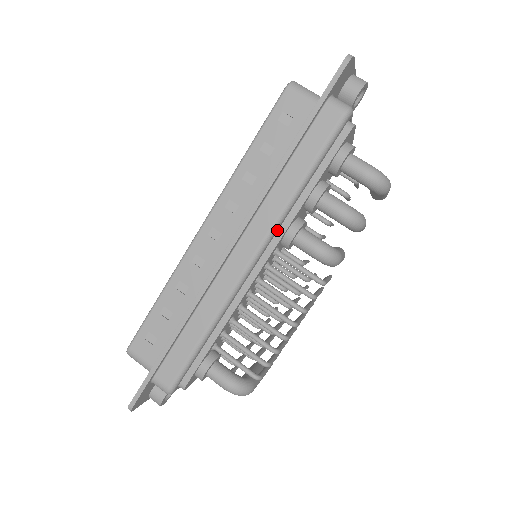
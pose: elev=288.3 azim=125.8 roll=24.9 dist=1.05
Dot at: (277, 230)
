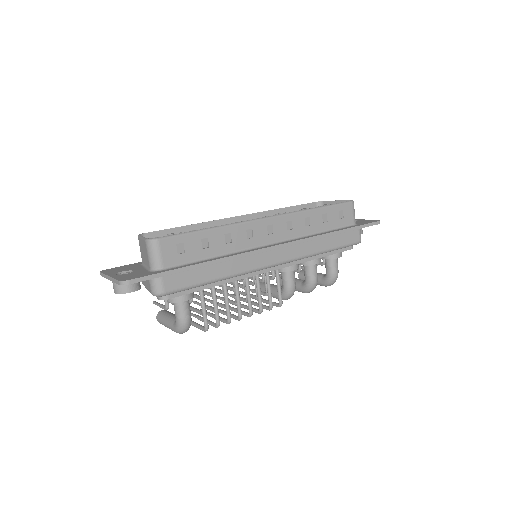
Dot at: (294, 260)
